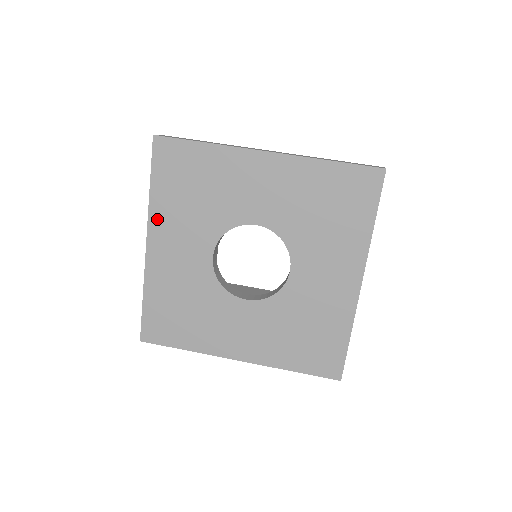
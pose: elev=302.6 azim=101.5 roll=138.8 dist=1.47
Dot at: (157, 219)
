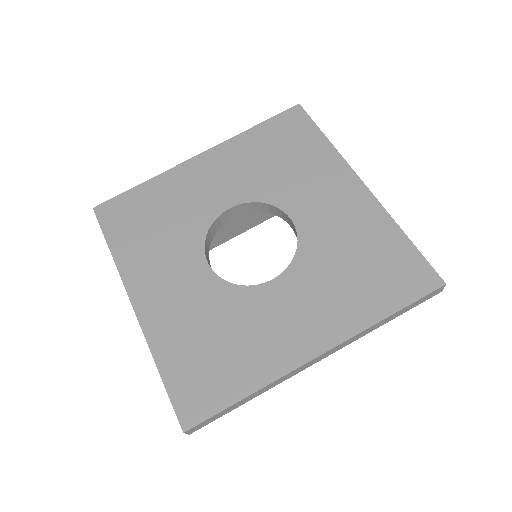
Dot at: (230, 148)
